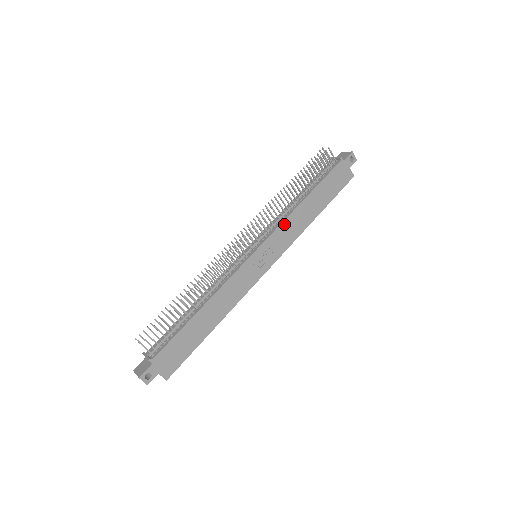
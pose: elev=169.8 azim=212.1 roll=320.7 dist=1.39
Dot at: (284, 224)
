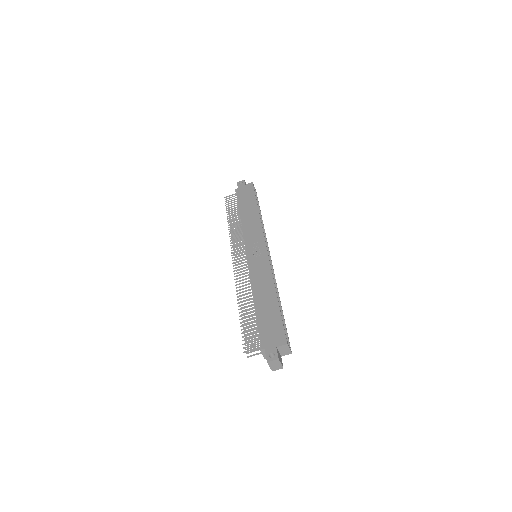
Dot at: (245, 232)
